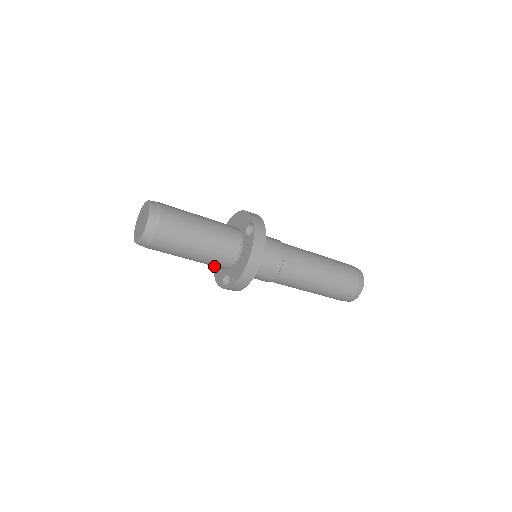
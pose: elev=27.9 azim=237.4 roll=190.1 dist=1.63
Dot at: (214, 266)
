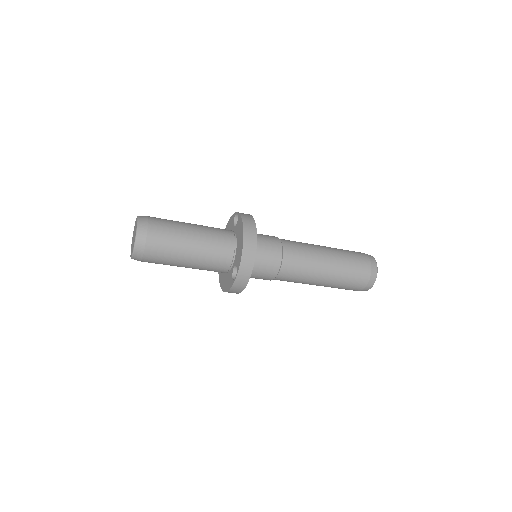
Dot at: (222, 288)
